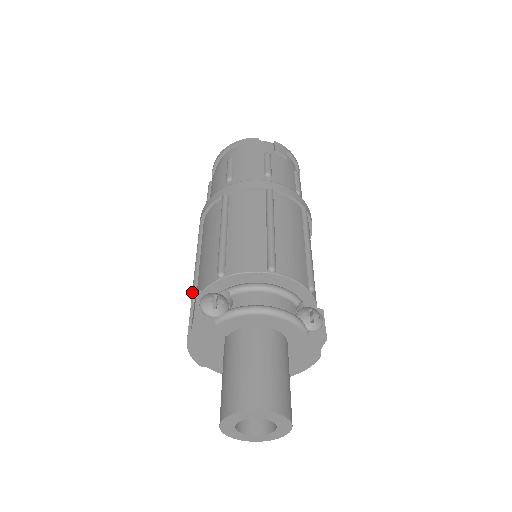
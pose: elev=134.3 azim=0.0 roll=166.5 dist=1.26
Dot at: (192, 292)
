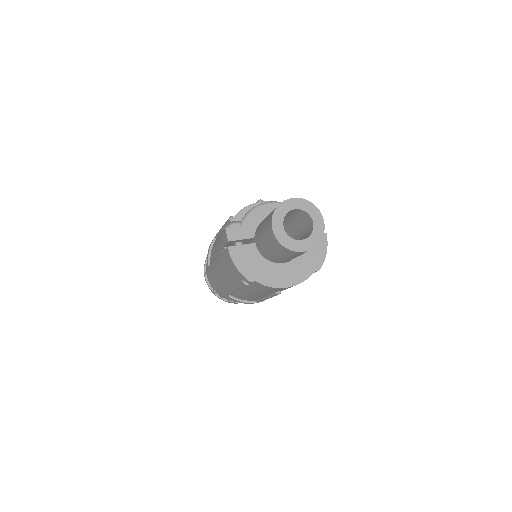
Dot at: (220, 254)
